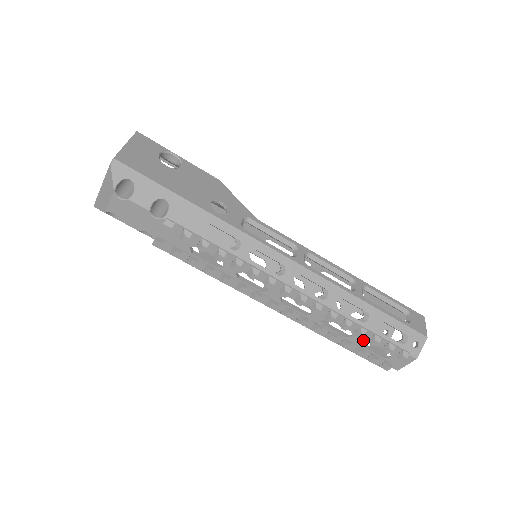
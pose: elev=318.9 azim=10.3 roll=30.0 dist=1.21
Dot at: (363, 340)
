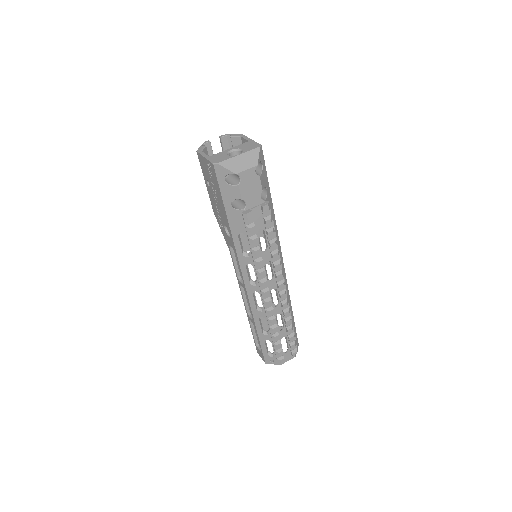
Dot at: (285, 335)
